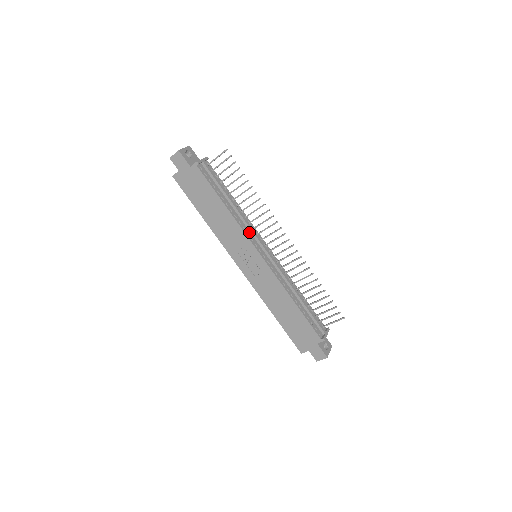
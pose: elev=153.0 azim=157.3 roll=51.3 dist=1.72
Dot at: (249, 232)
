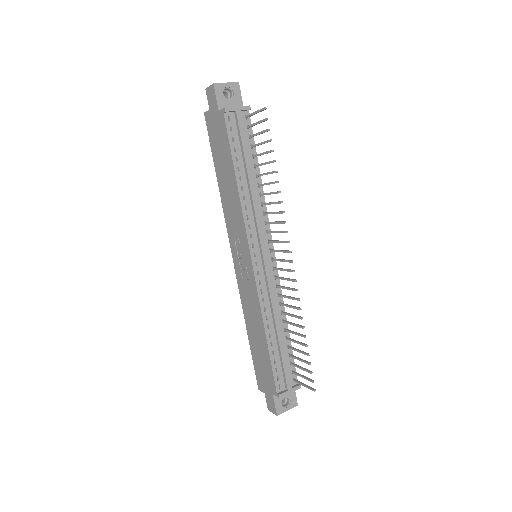
Dot at: (254, 225)
